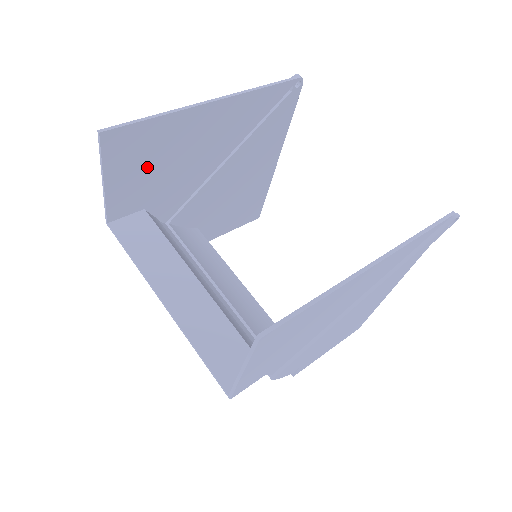
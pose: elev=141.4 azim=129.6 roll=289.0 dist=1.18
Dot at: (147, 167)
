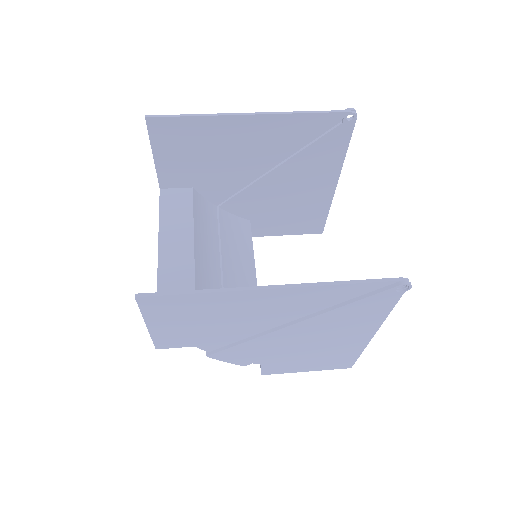
Dot at: (191, 154)
